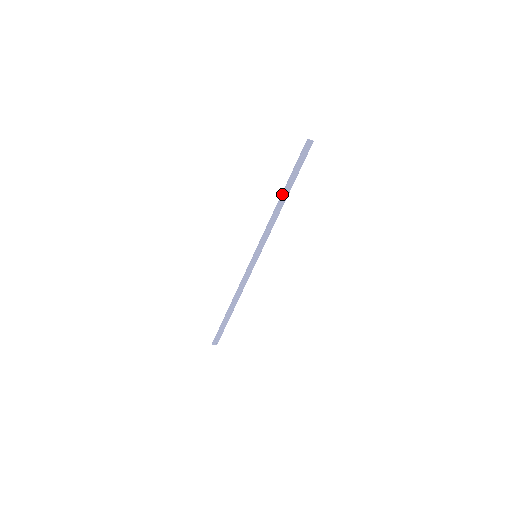
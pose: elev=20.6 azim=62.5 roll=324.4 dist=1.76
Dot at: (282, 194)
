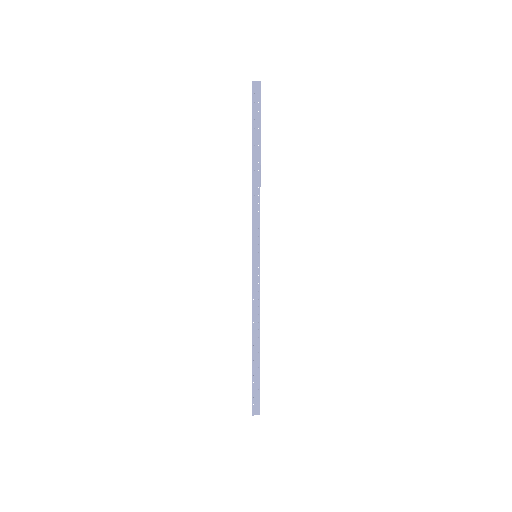
Dot at: (252, 159)
